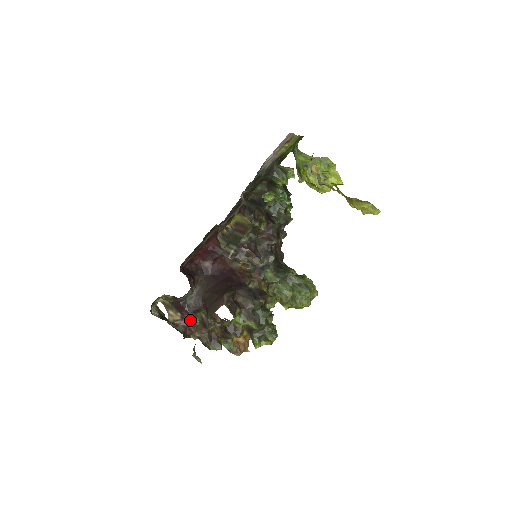
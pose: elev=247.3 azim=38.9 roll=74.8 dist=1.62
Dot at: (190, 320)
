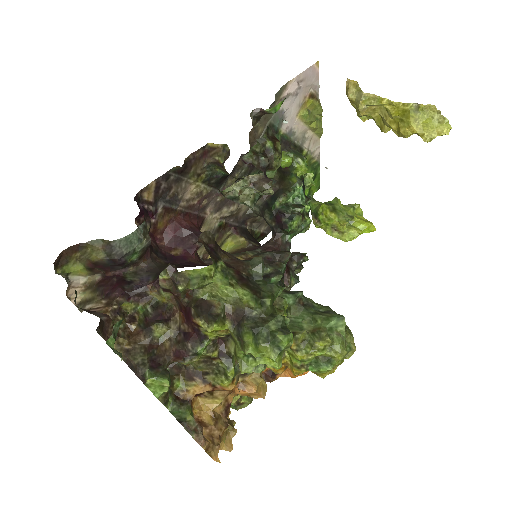
Dot at: (121, 313)
